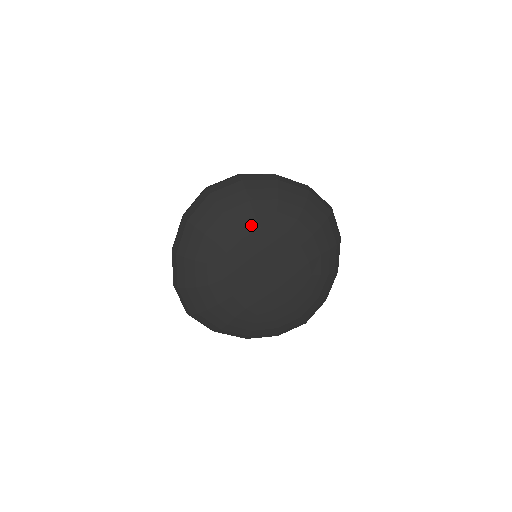
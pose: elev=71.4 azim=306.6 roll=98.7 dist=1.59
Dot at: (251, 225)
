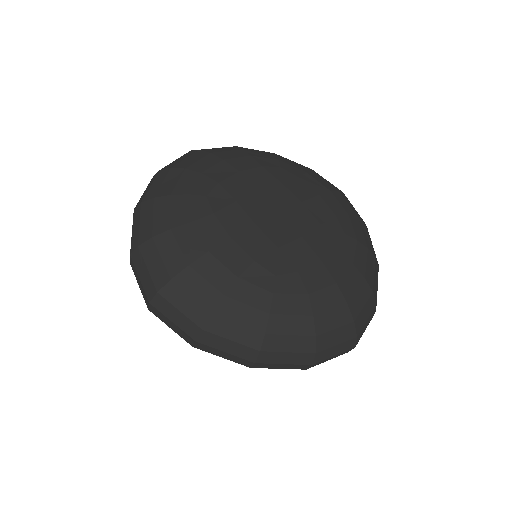
Dot at: (248, 163)
